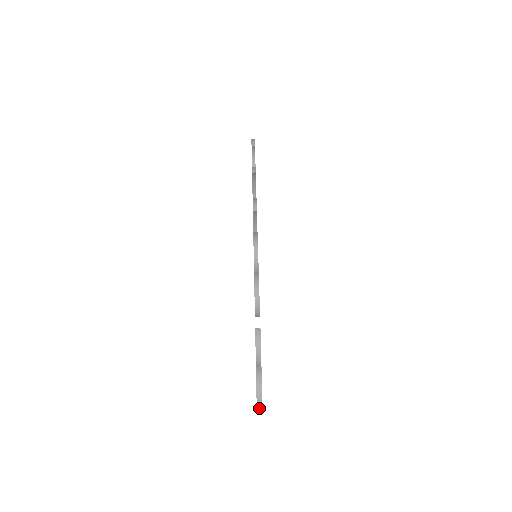
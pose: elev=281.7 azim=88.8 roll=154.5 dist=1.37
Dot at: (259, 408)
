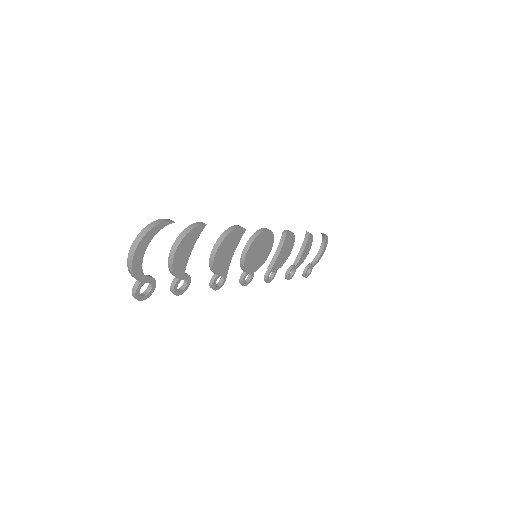
Dot at: (134, 246)
